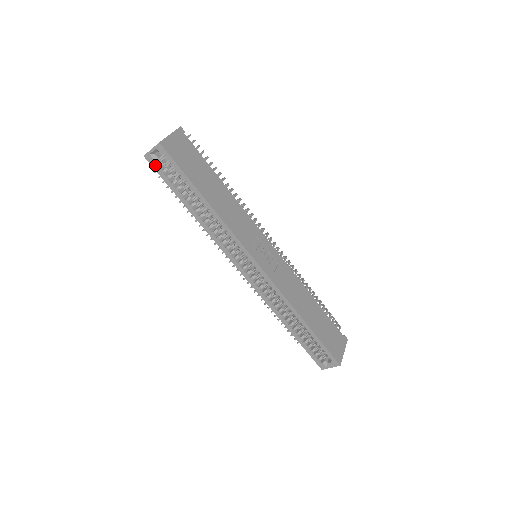
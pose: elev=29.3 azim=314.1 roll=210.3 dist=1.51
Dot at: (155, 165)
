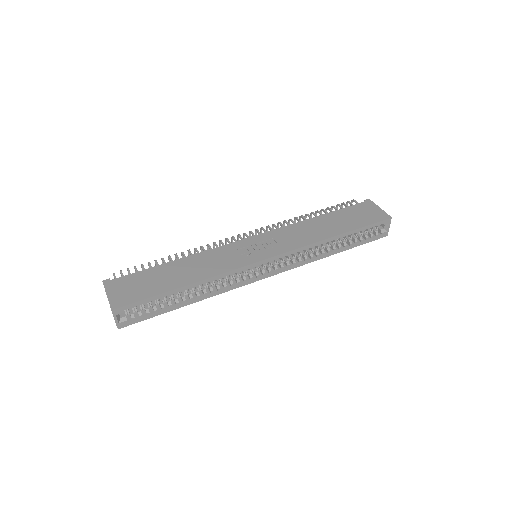
Dot at: (131, 322)
